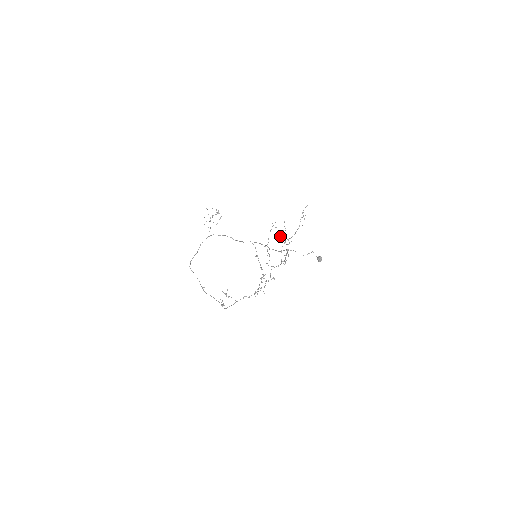
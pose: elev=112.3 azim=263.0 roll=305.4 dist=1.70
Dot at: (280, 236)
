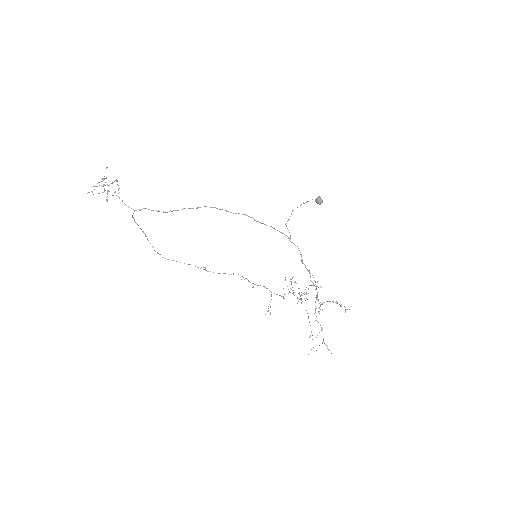
Dot at: occluded
